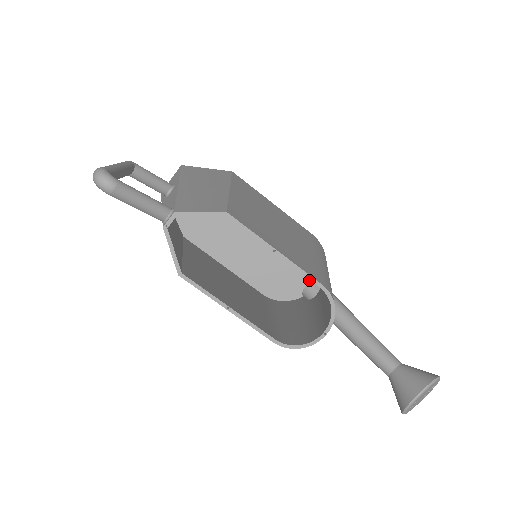
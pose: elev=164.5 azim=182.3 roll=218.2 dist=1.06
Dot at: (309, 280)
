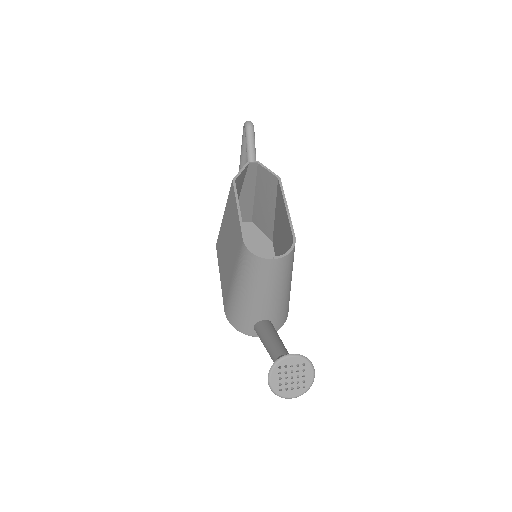
Dot at: occluded
